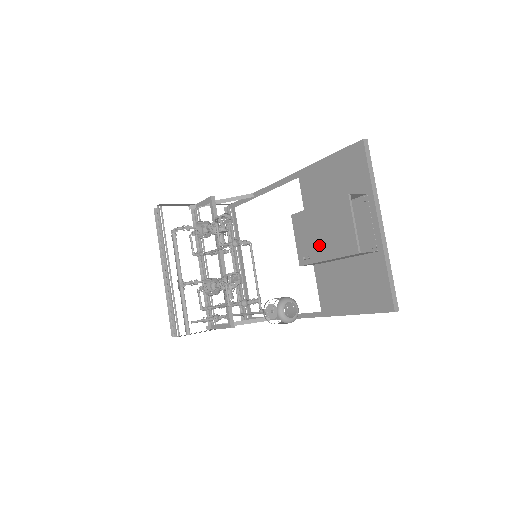
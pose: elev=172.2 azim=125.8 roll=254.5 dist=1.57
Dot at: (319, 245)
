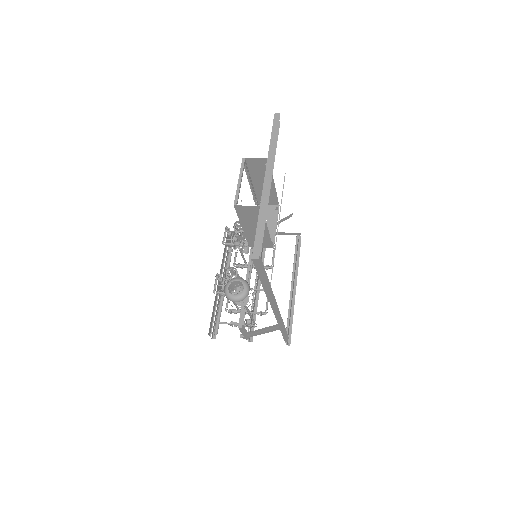
Dot at: occluded
